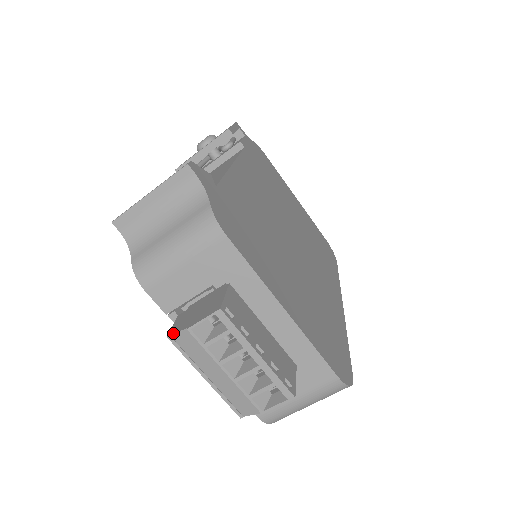
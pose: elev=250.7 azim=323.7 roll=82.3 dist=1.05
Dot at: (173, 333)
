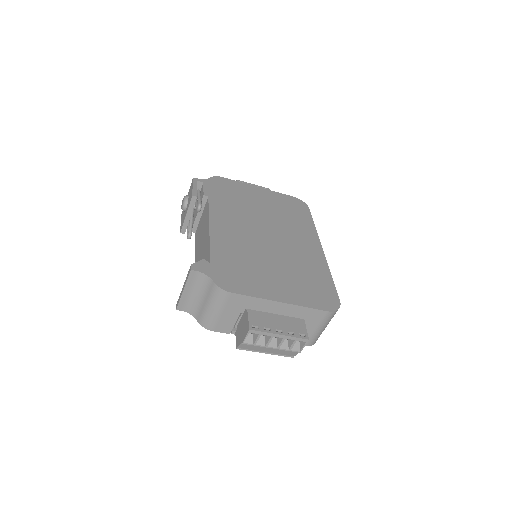
Dot at: (238, 346)
